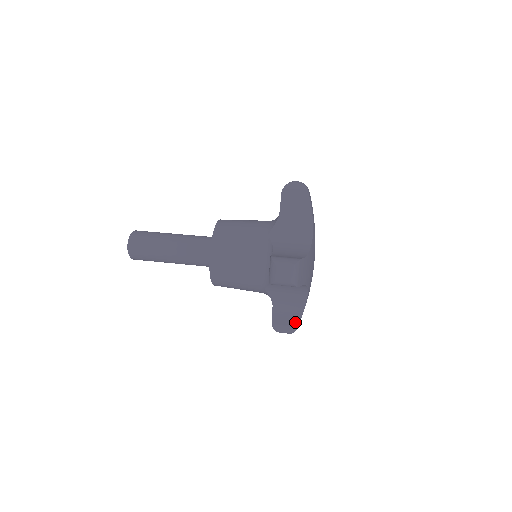
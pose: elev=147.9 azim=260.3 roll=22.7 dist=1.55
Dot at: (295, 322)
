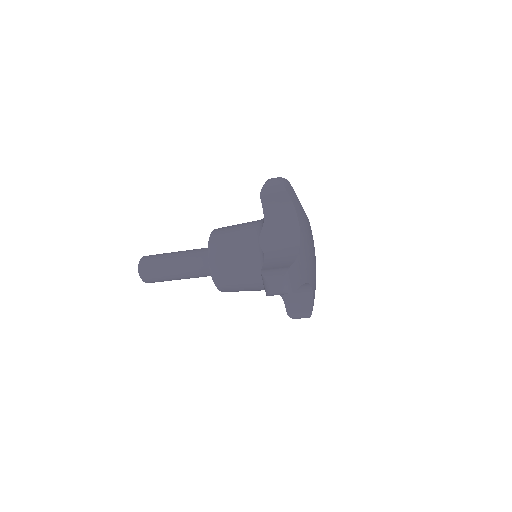
Dot at: (287, 265)
